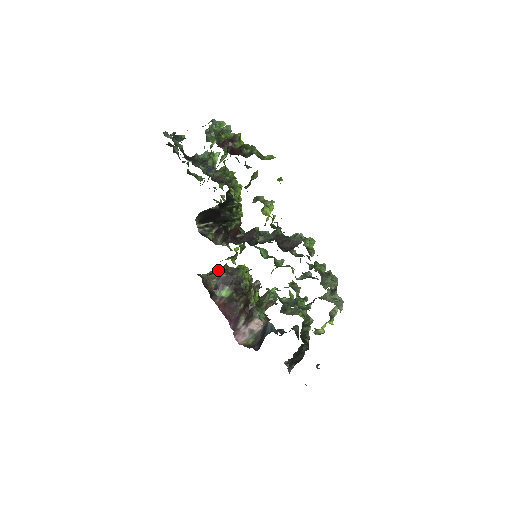
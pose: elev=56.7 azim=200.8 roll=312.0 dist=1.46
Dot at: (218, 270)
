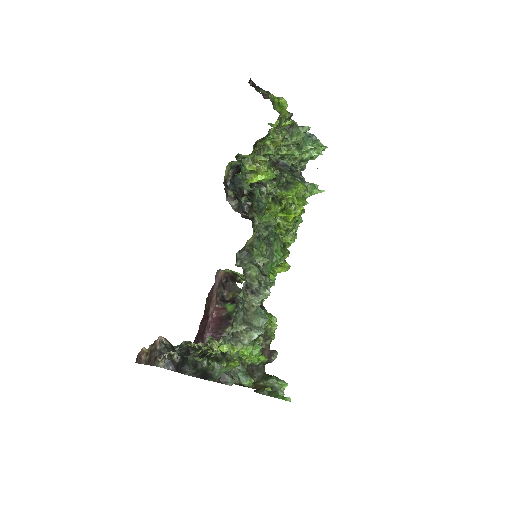
Dot at: occluded
